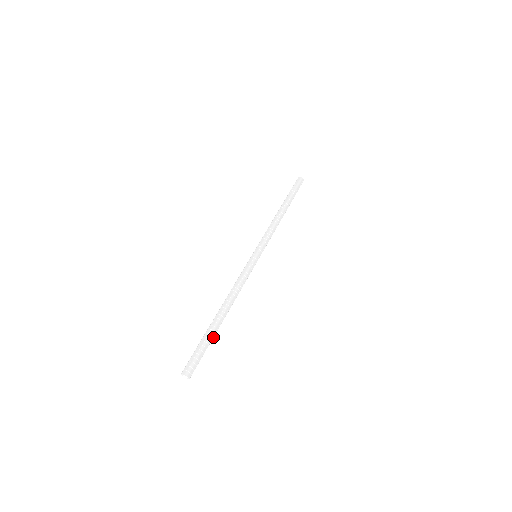
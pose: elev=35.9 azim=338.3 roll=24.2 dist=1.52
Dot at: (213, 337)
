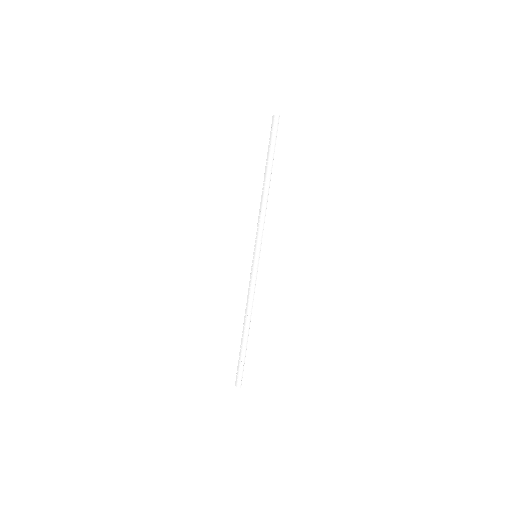
Dot at: (245, 352)
